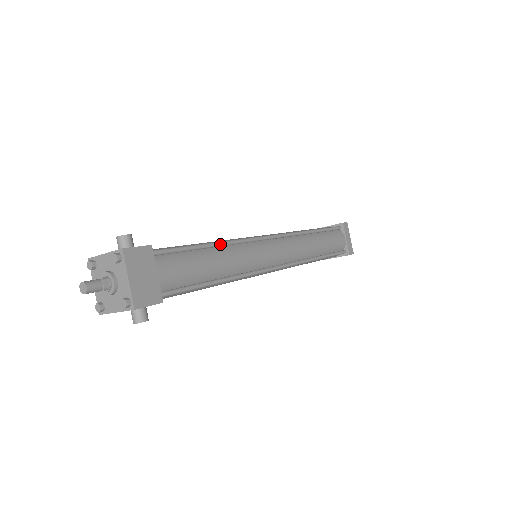
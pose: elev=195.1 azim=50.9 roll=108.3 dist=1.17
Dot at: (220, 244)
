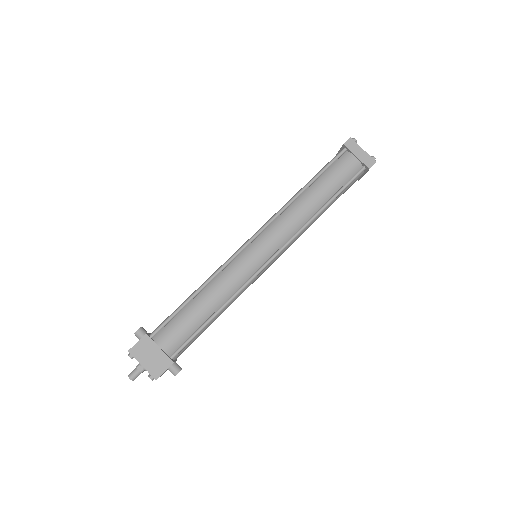
Dot at: (203, 287)
